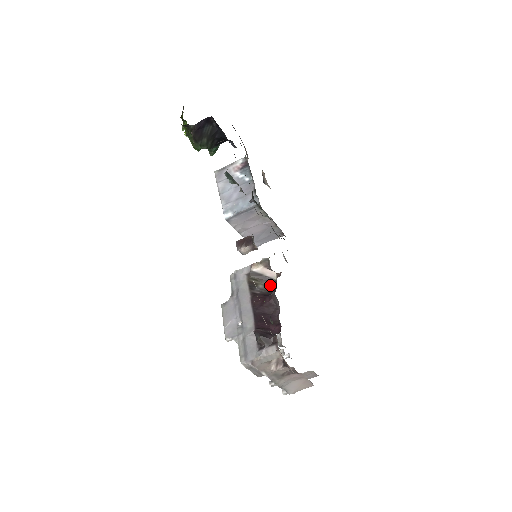
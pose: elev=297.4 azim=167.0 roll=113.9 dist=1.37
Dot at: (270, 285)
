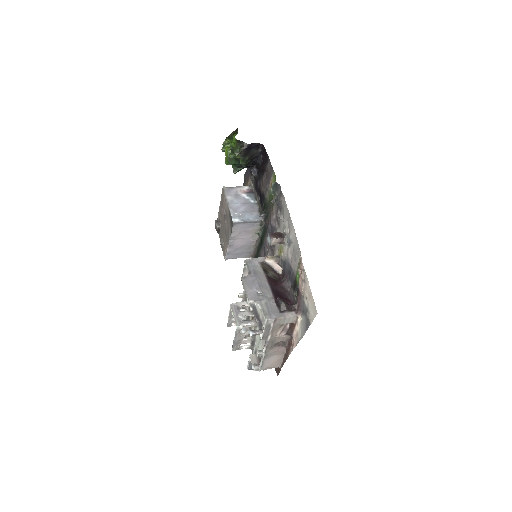
Dot at: (276, 276)
